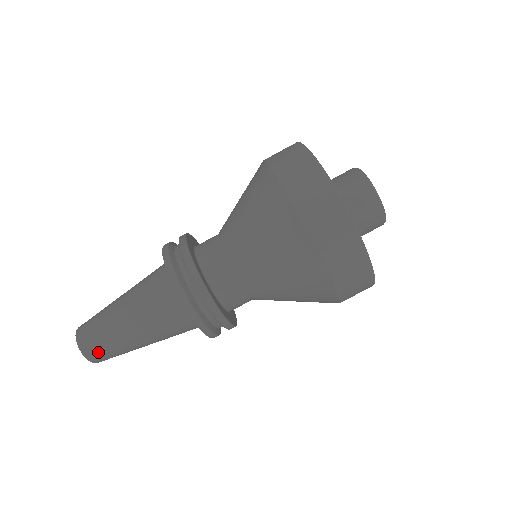
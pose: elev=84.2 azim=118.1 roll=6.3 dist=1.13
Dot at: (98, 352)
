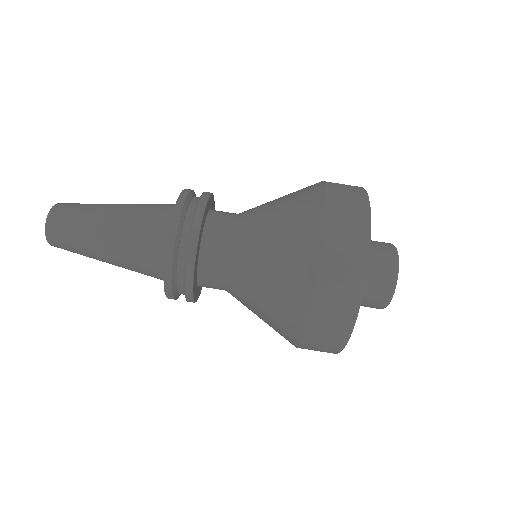
Dot at: (64, 249)
